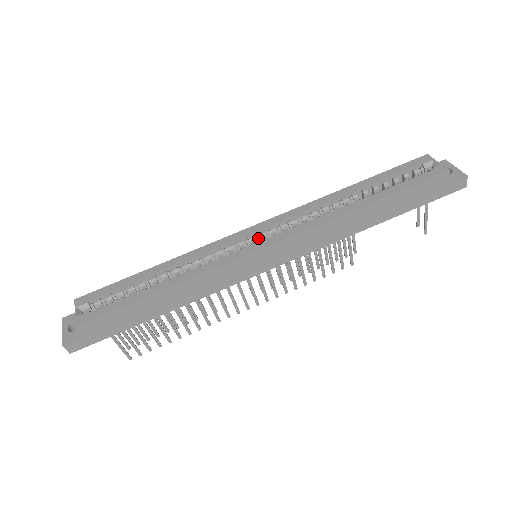
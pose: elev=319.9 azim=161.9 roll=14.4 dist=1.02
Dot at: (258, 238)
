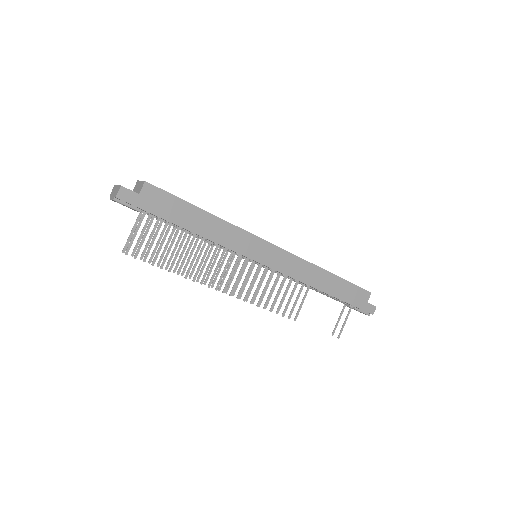
Dot at: occluded
